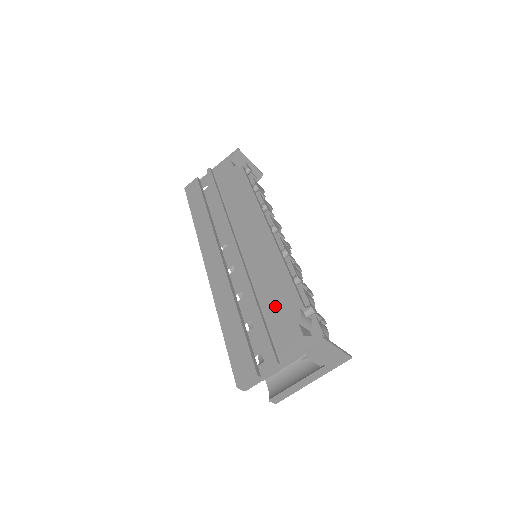
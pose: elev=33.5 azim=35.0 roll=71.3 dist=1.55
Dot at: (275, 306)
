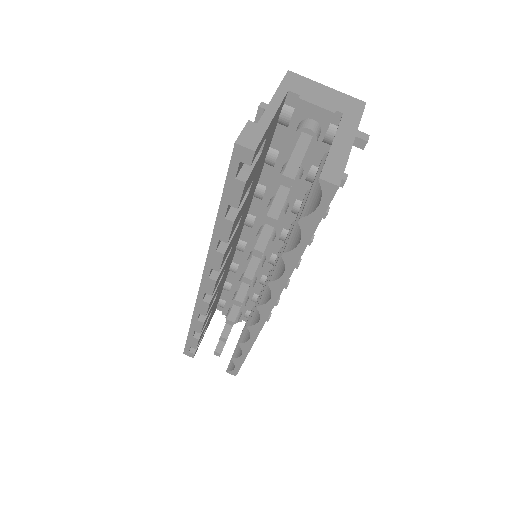
Dot at: occluded
